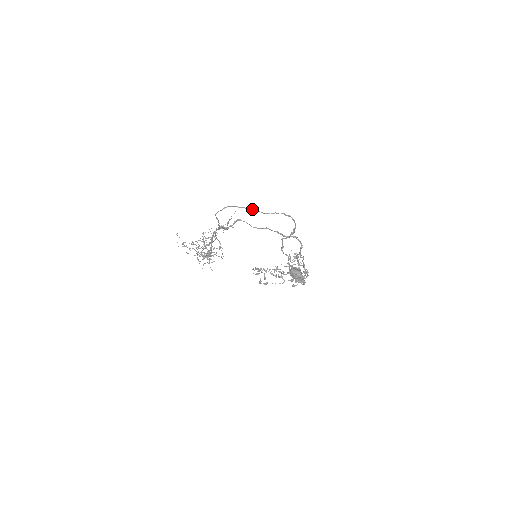
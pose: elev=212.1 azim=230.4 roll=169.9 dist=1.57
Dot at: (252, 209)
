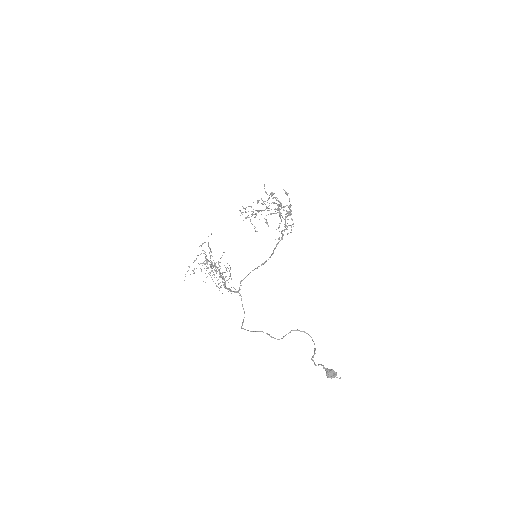
Dot at: occluded
